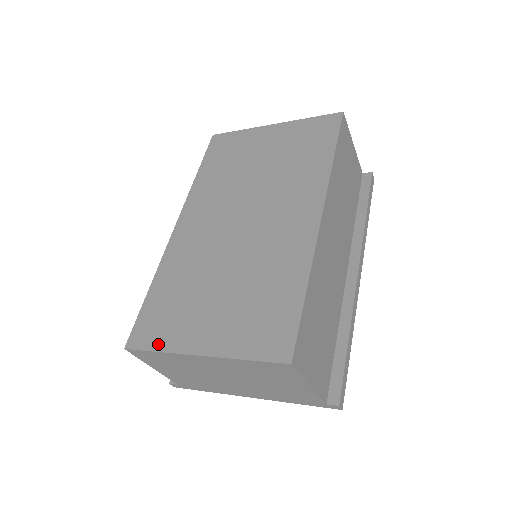
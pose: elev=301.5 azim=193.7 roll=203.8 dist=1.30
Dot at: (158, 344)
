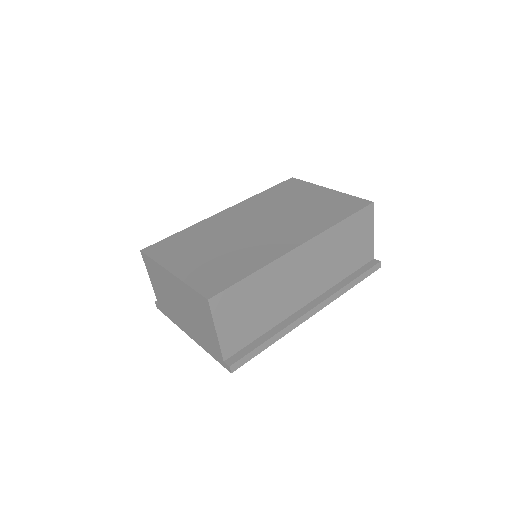
Dot at: (157, 257)
